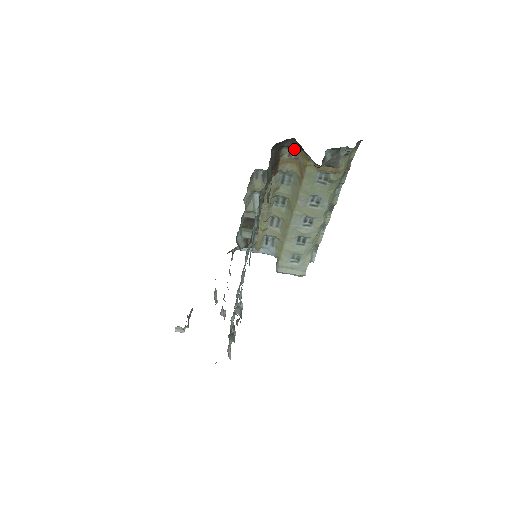
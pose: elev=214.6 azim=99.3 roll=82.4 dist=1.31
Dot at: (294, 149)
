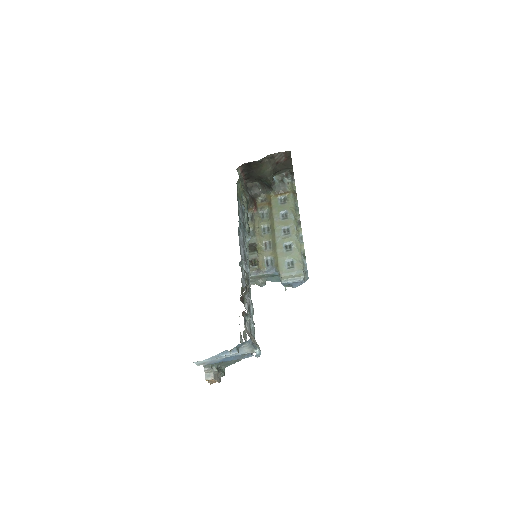
Dot at: (263, 198)
